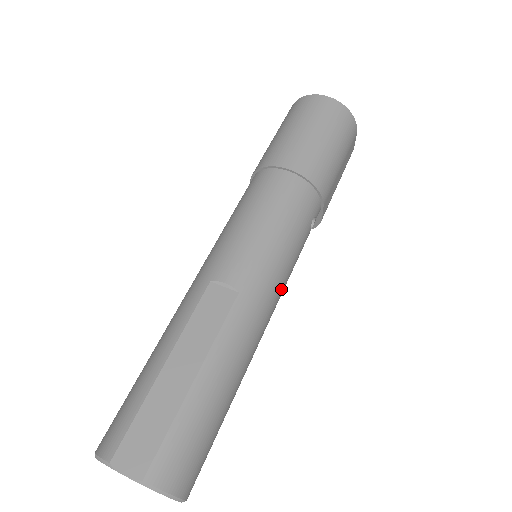
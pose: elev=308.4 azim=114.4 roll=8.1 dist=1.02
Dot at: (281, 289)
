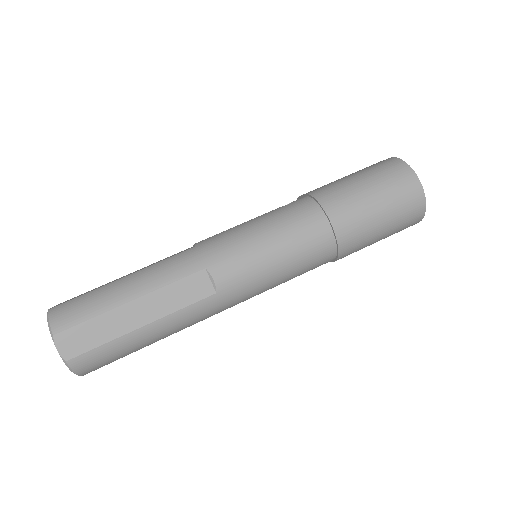
Dot at: occluded
